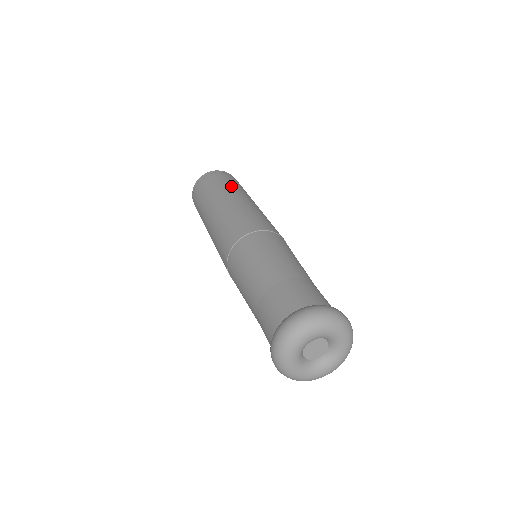
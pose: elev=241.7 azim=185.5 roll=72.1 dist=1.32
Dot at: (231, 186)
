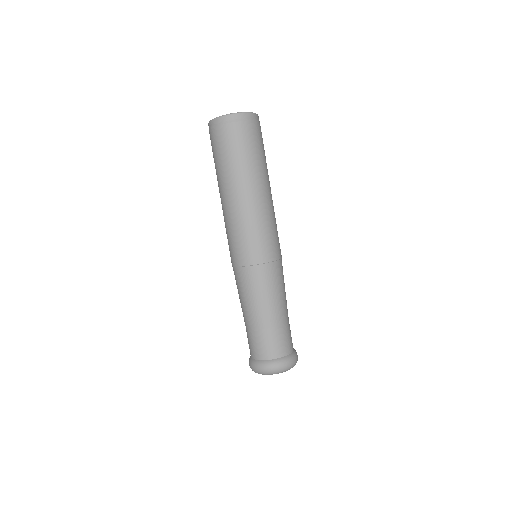
Dot at: (264, 163)
